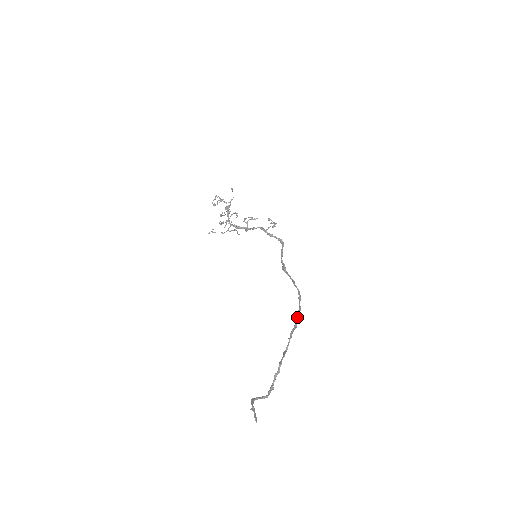
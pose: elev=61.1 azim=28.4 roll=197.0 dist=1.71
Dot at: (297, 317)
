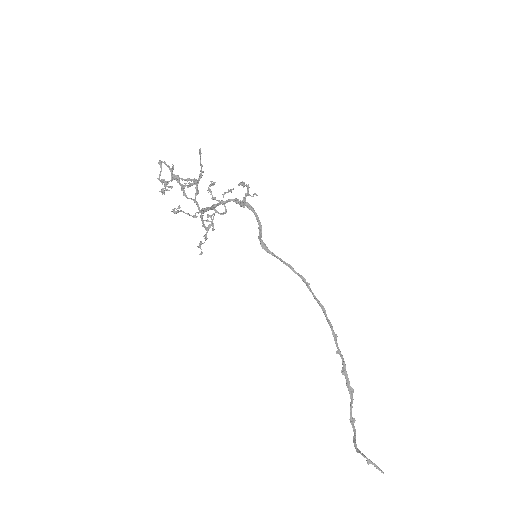
Dot at: (328, 320)
